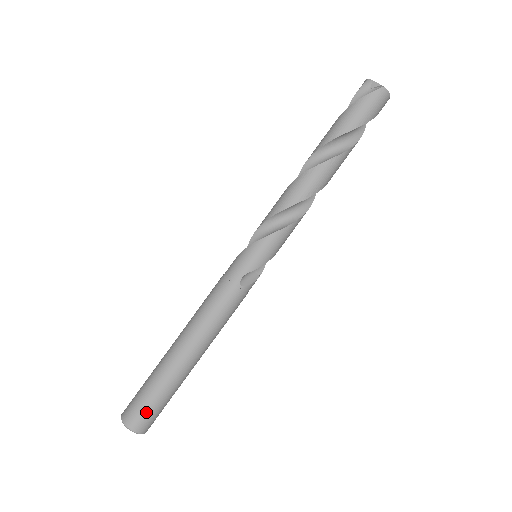
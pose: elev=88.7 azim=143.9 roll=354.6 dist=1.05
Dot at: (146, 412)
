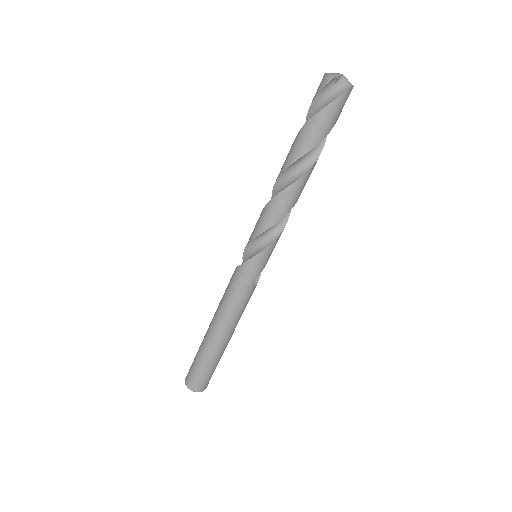
Dot at: (207, 380)
